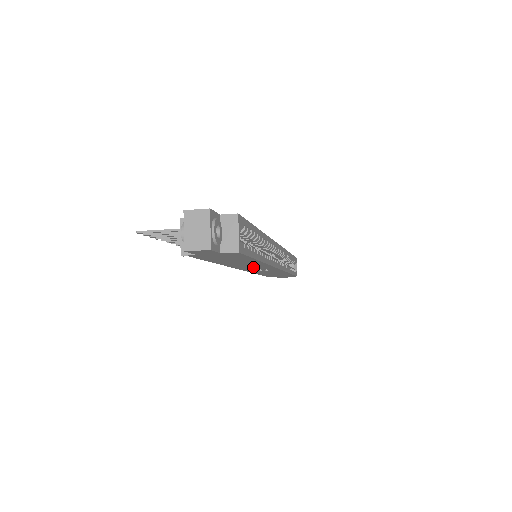
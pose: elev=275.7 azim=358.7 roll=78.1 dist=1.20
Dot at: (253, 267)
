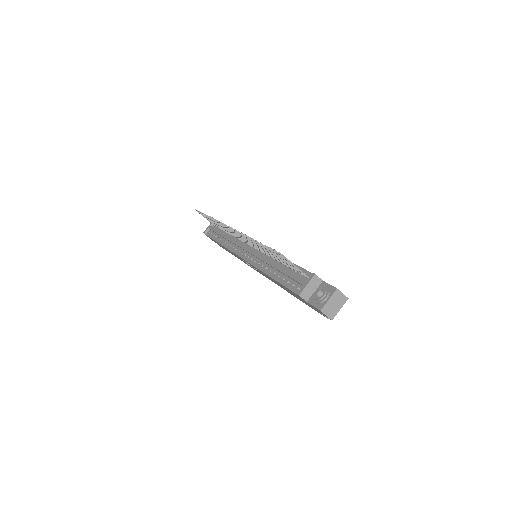
Dot at: (260, 272)
